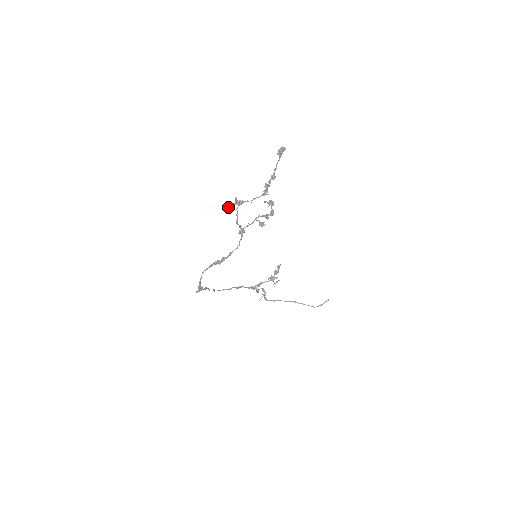
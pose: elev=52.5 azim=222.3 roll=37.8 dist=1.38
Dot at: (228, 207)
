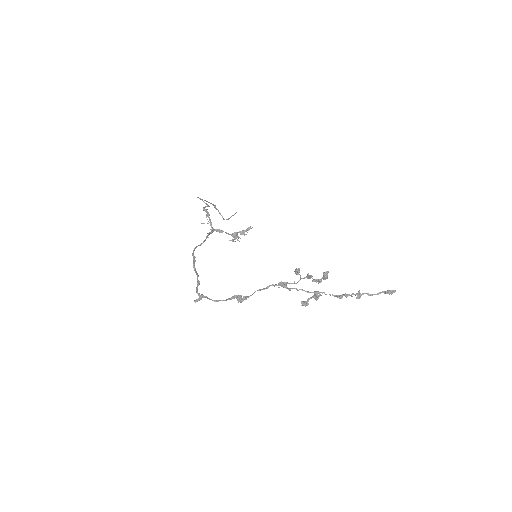
Dot at: occluded
